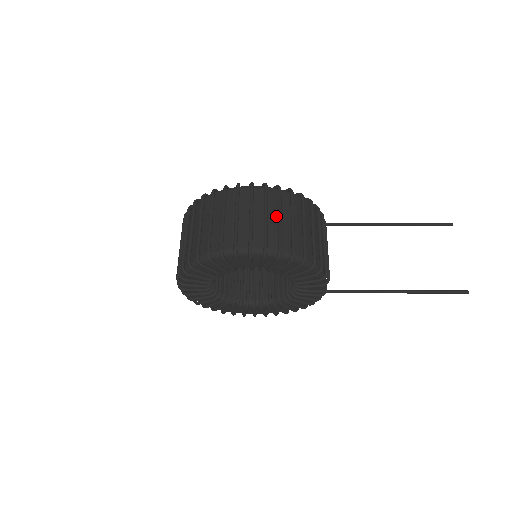
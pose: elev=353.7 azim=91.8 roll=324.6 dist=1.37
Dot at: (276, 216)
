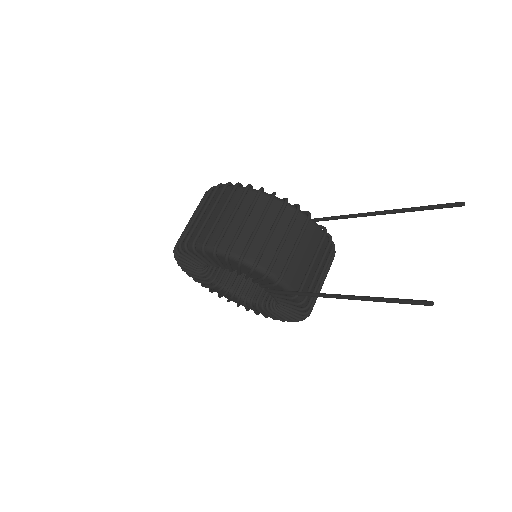
Dot at: (220, 213)
